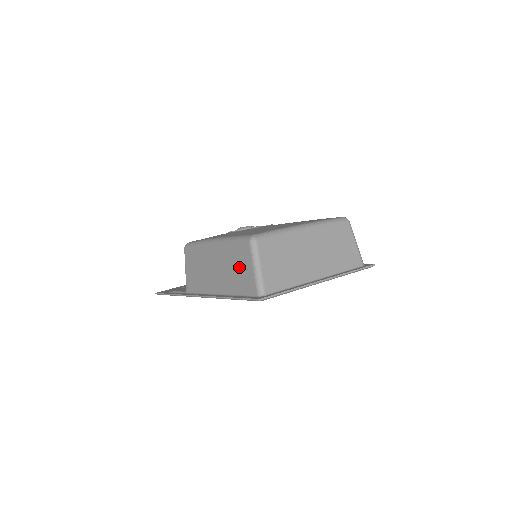
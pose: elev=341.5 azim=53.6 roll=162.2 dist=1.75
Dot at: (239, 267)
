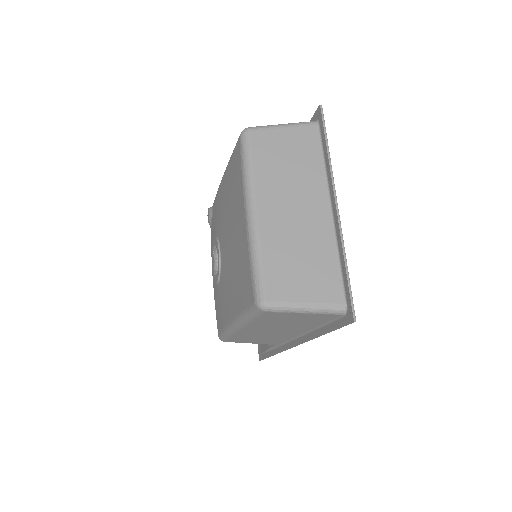
Dot at: (290, 321)
